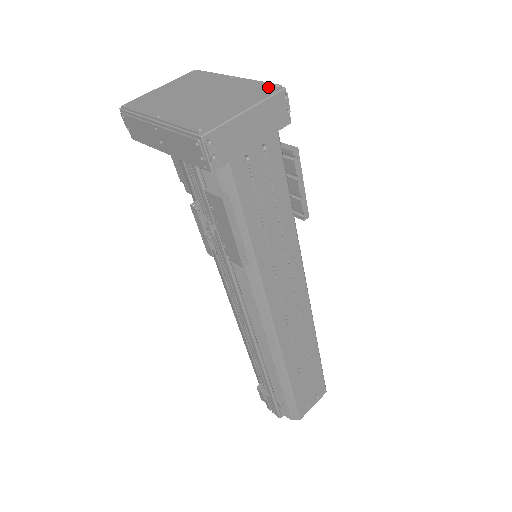
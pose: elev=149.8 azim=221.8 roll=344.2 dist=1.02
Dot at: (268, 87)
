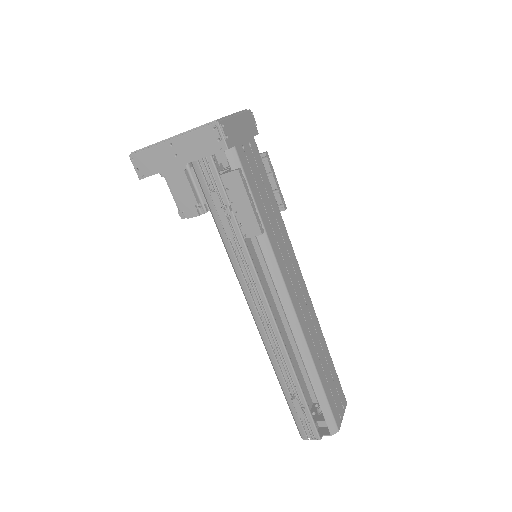
Dot at: occluded
